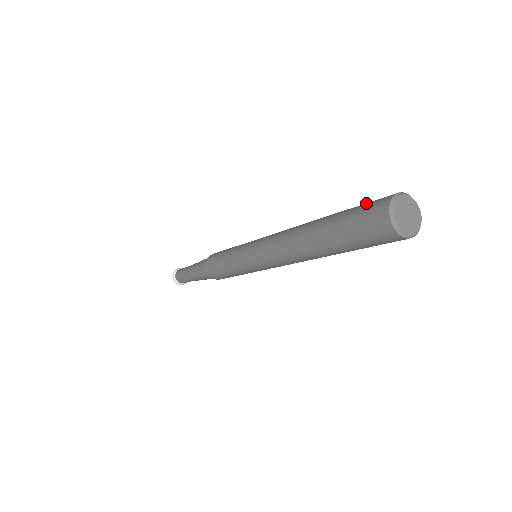
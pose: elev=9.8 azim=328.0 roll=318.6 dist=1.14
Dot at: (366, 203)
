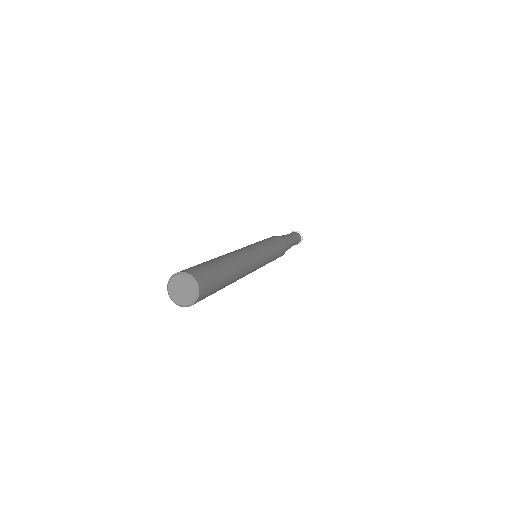
Dot at: occluded
